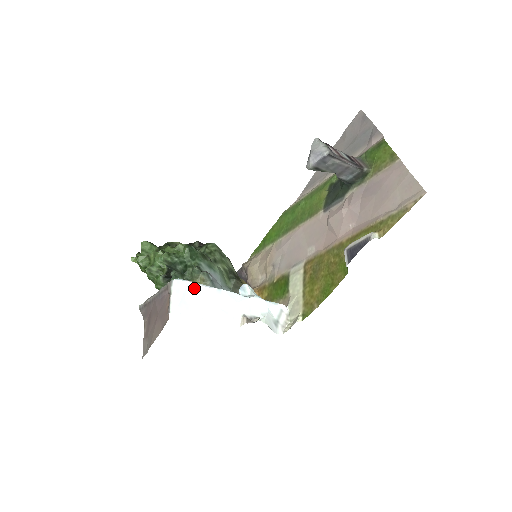
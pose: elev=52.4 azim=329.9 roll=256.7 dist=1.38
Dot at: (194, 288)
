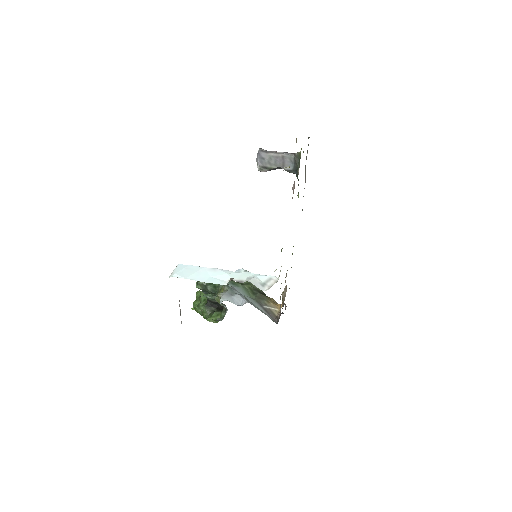
Dot at: (192, 268)
